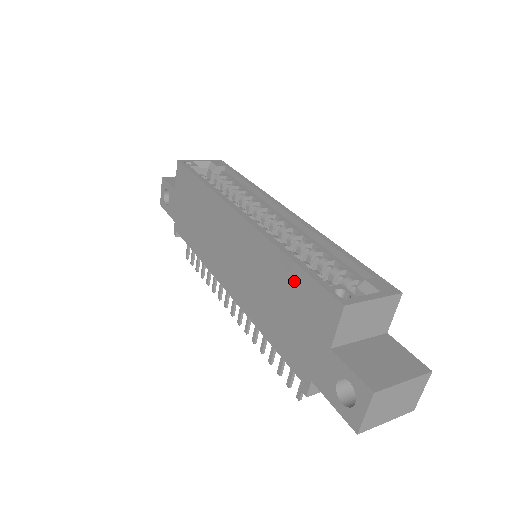
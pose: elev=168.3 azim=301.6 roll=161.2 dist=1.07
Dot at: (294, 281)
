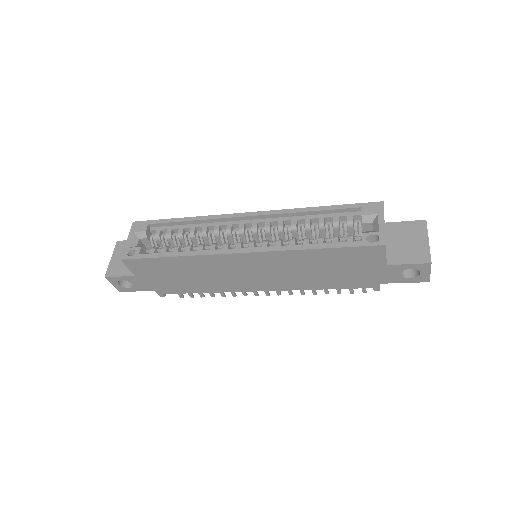
Dot at: (332, 256)
